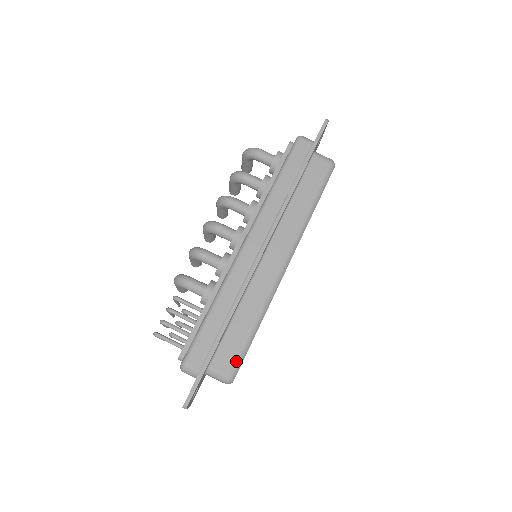
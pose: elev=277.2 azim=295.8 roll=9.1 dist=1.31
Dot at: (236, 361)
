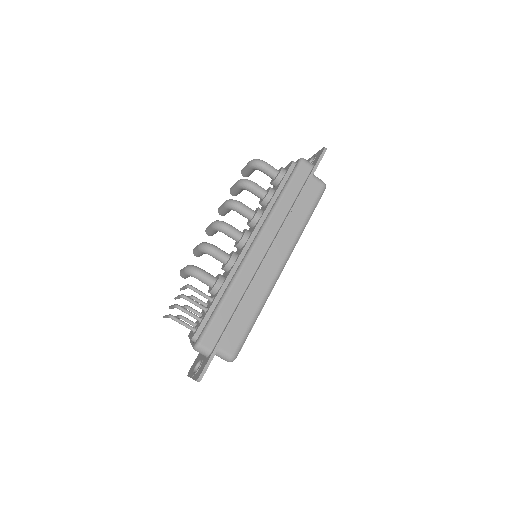
Dot at: (239, 344)
